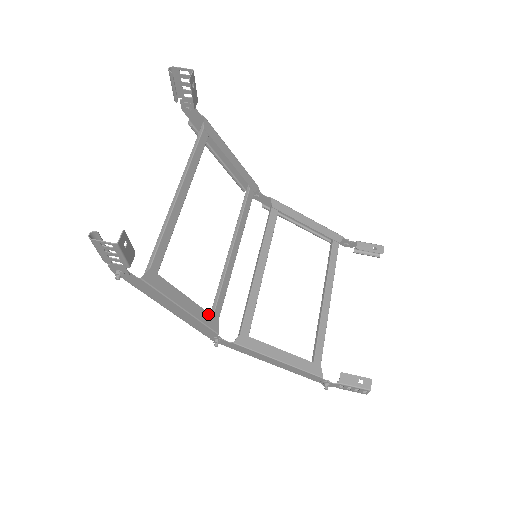
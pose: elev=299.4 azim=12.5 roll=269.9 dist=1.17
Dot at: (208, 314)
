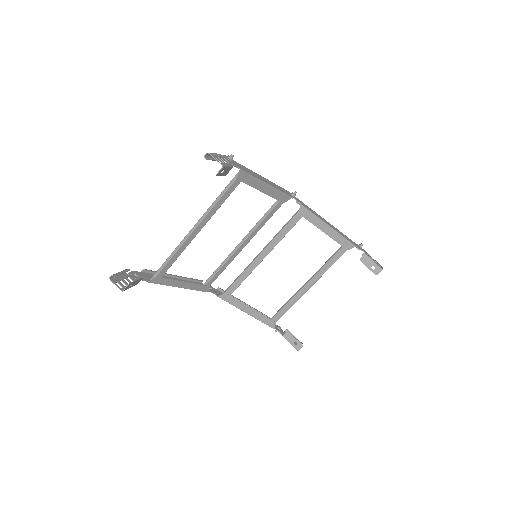
Dot at: (201, 285)
